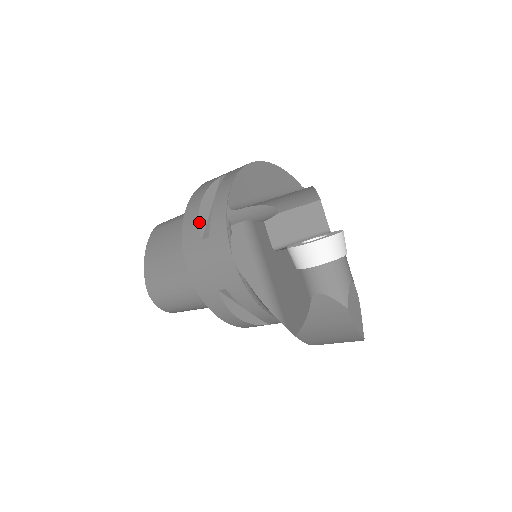
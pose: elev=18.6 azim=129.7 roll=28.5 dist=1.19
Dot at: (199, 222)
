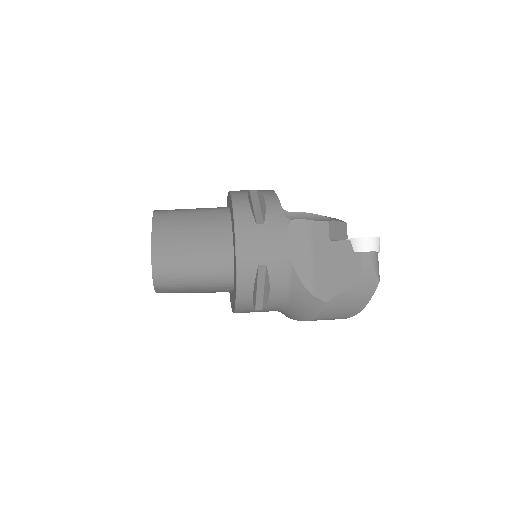
Dot at: (252, 212)
